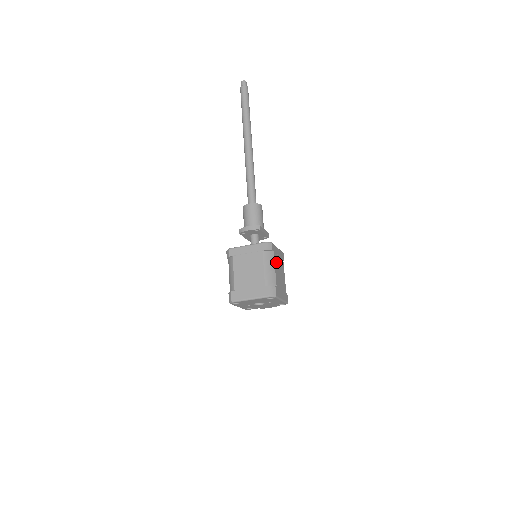
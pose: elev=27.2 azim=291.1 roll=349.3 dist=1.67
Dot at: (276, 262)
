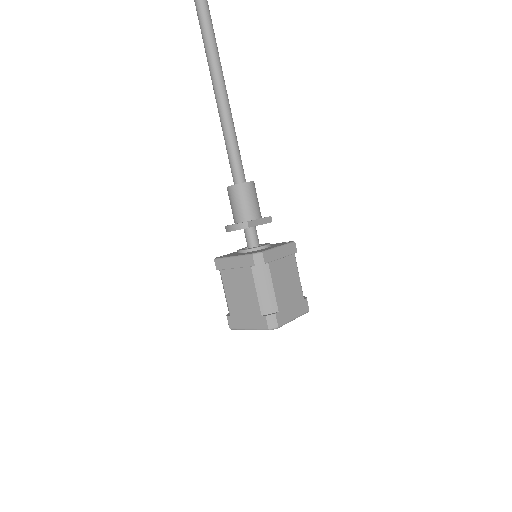
Dot at: (276, 274)
